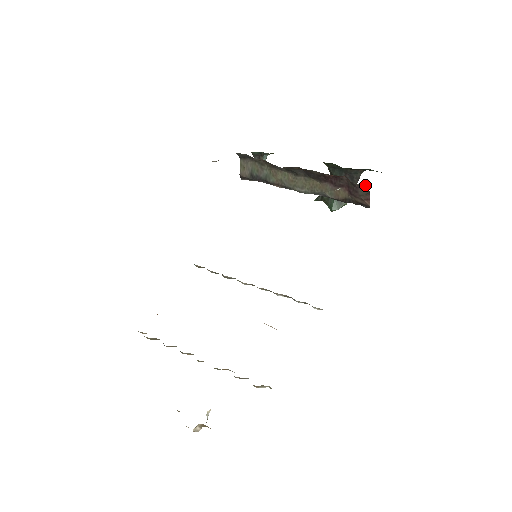
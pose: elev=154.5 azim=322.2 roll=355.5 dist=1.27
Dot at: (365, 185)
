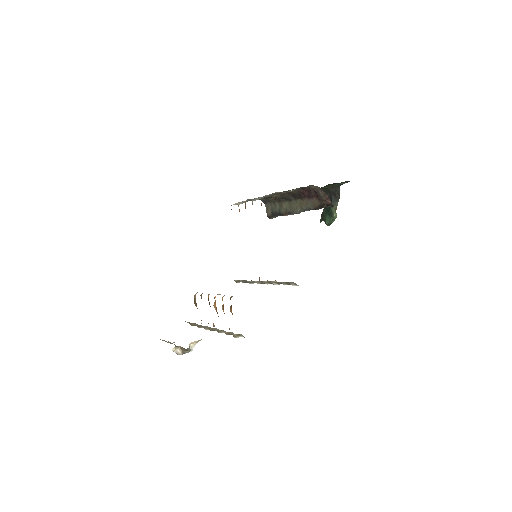
Dot at: (316, 186)
